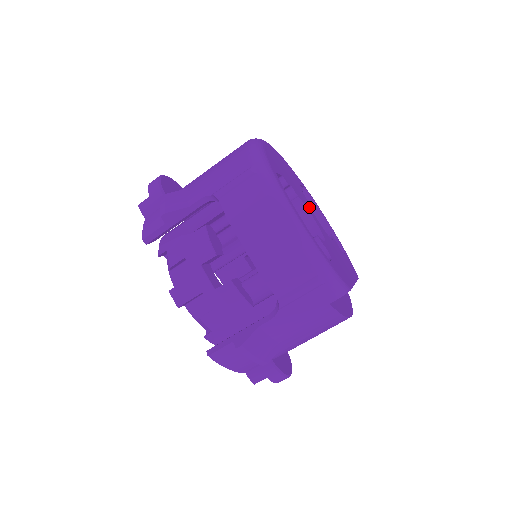
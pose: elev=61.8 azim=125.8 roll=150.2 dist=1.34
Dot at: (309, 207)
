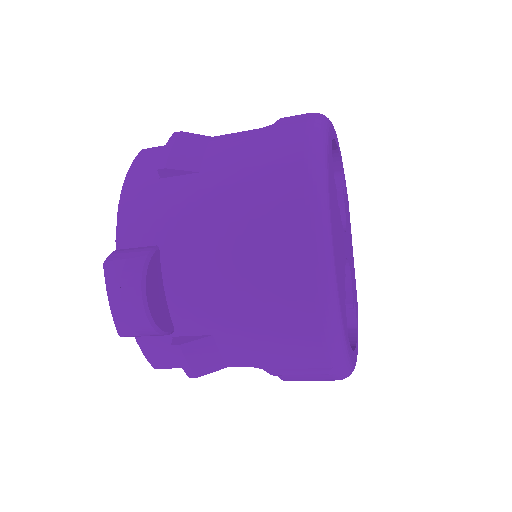
Dot at: (343, 235)
